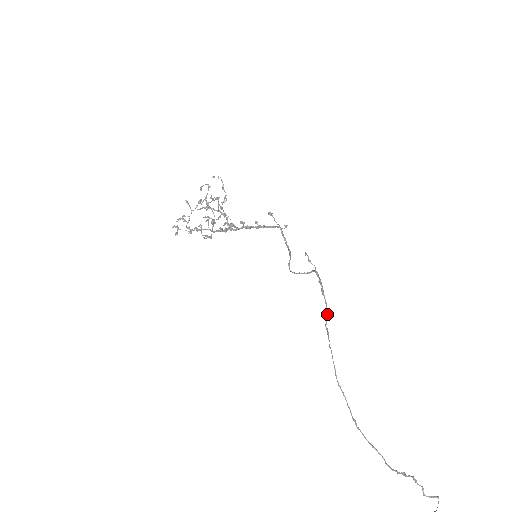
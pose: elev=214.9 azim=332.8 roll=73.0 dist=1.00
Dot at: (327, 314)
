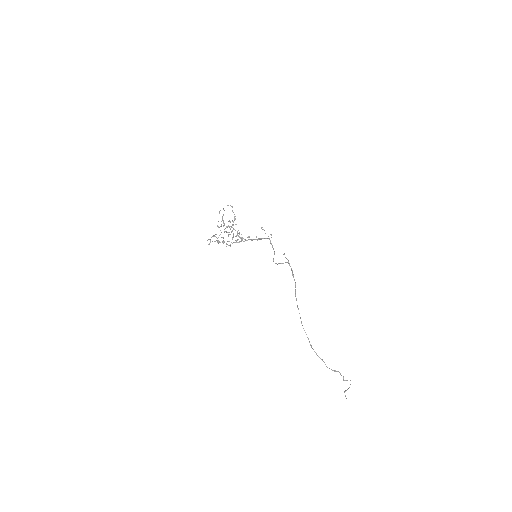
Dot at: occluded
